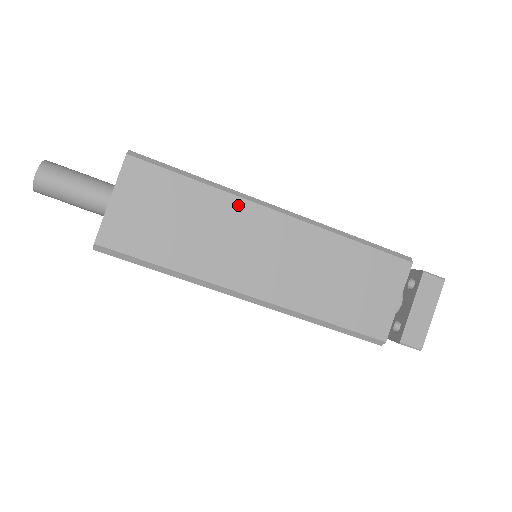
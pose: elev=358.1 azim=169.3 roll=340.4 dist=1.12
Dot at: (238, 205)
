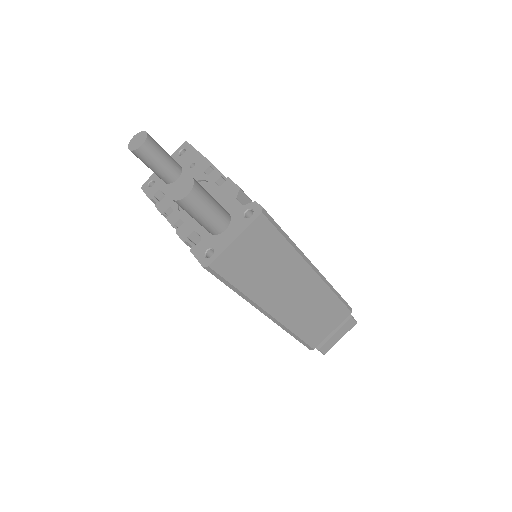
Dot at: (299, 262)
